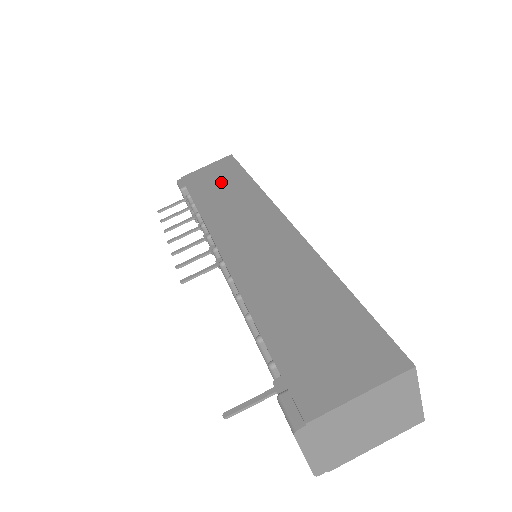
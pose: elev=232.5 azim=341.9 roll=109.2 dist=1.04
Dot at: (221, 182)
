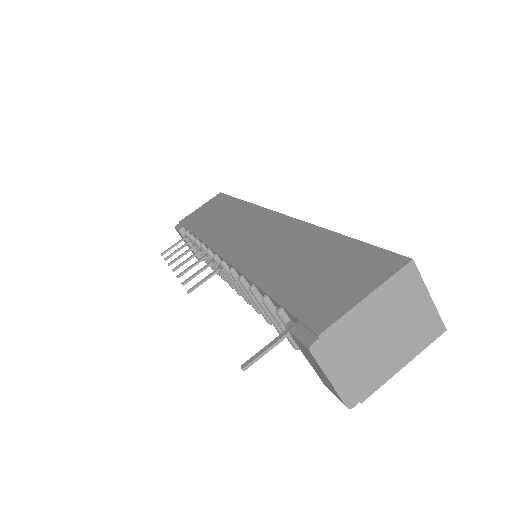
Dot at: (214, 212)
